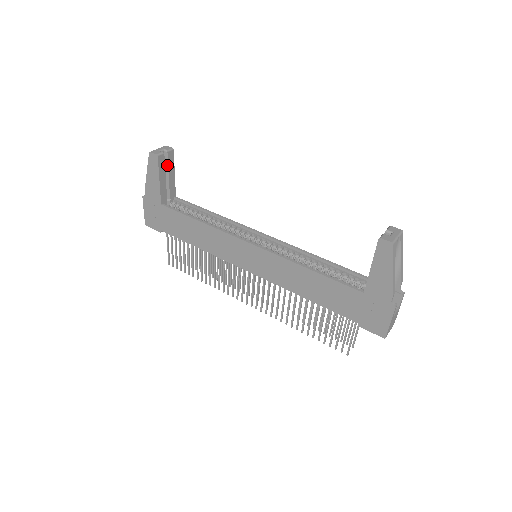
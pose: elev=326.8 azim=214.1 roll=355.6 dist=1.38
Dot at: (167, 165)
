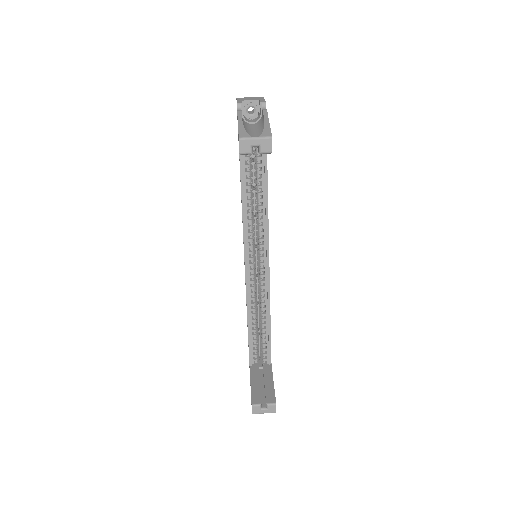
Dot at: occluded
